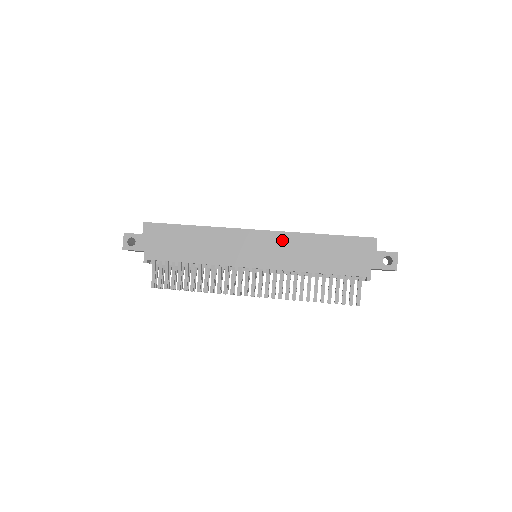
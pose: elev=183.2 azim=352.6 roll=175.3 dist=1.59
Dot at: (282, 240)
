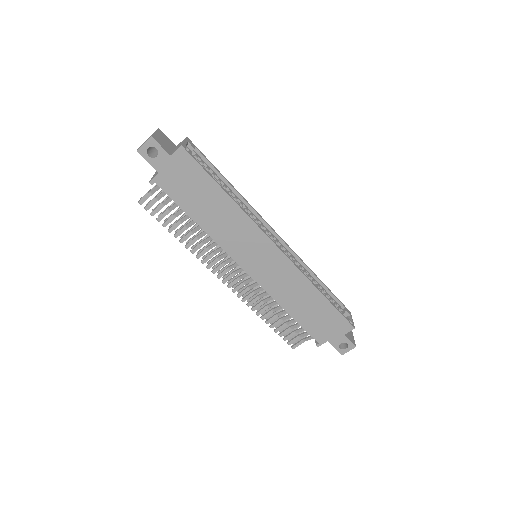
Dot at: (289, 272)
